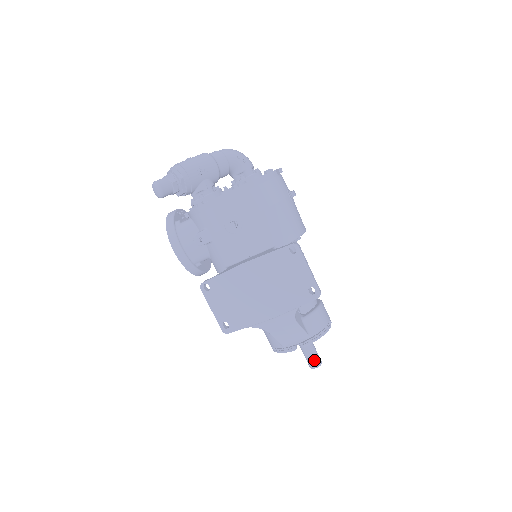
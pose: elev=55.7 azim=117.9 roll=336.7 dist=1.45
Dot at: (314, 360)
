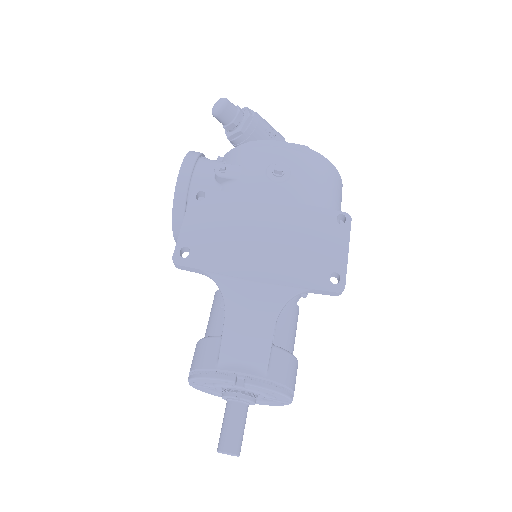
Dot at: (234, 438)
